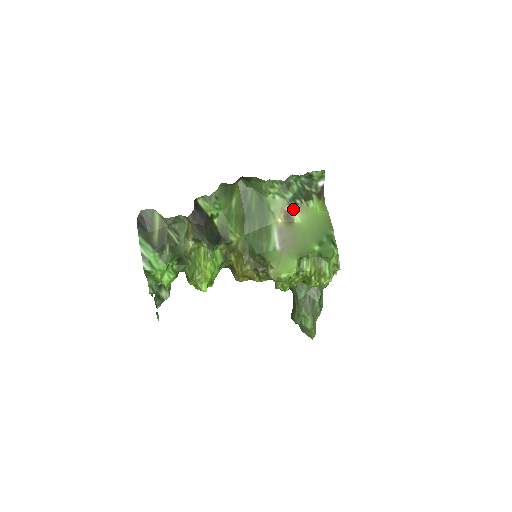
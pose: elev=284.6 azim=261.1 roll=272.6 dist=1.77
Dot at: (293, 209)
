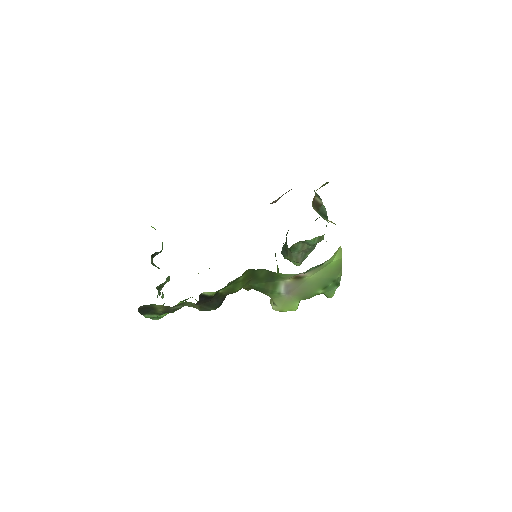
Dot at: (305, 274)
